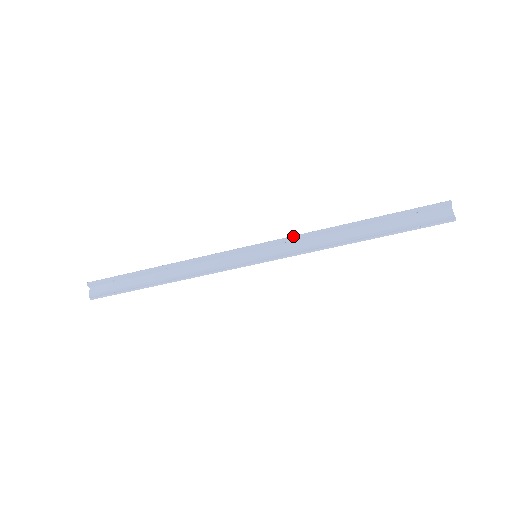
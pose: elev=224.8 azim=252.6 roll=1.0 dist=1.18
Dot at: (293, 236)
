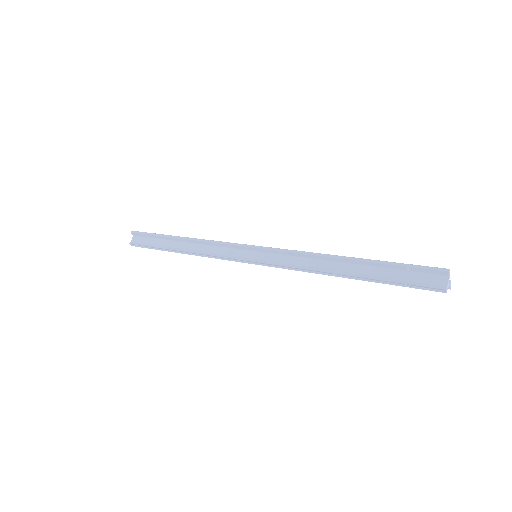
Dot at: (288, 250)
